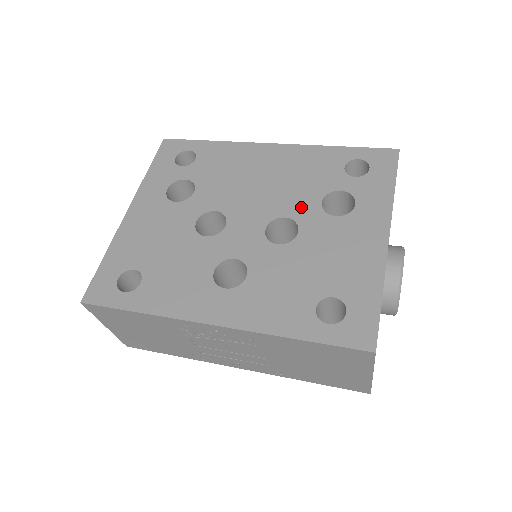
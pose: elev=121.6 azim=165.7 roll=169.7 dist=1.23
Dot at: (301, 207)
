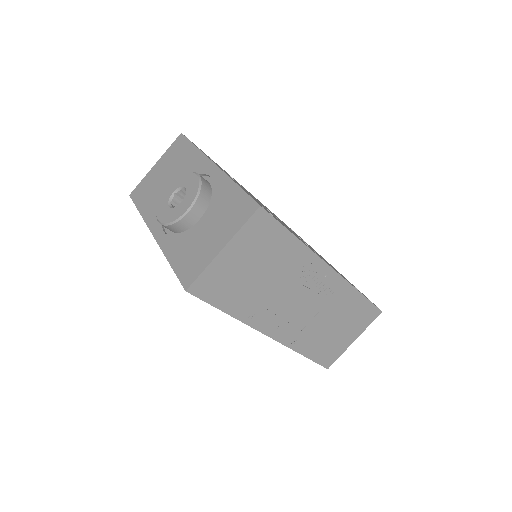
Dot at: occluded
